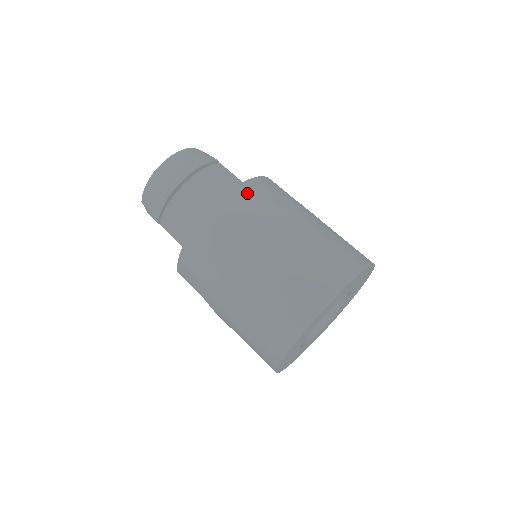
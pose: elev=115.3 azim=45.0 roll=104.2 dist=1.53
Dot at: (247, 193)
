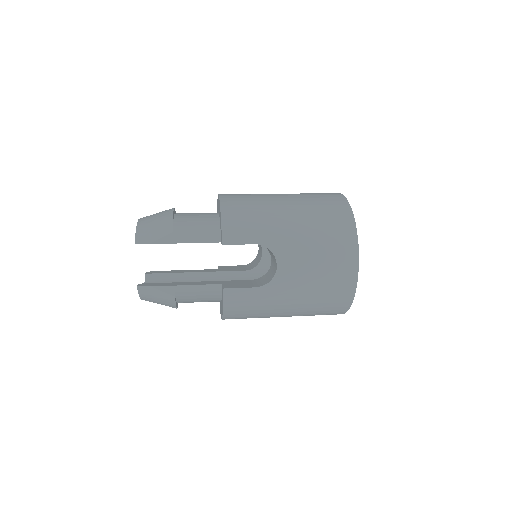
Dot at: occluded
